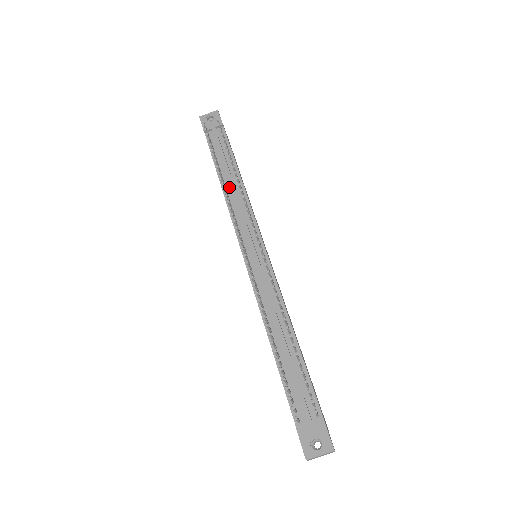
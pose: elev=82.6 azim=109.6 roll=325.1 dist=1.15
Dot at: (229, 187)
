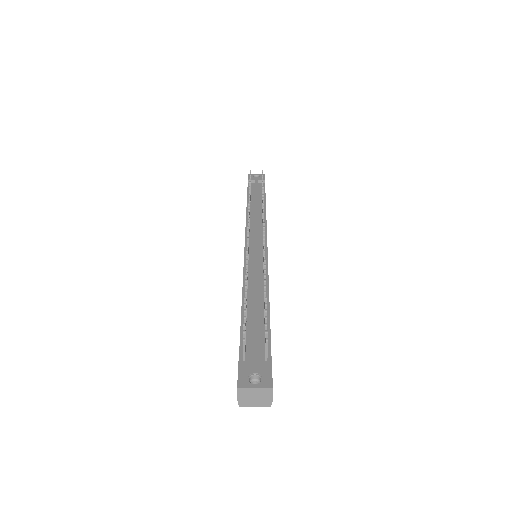
Dot at: (253, 210)
